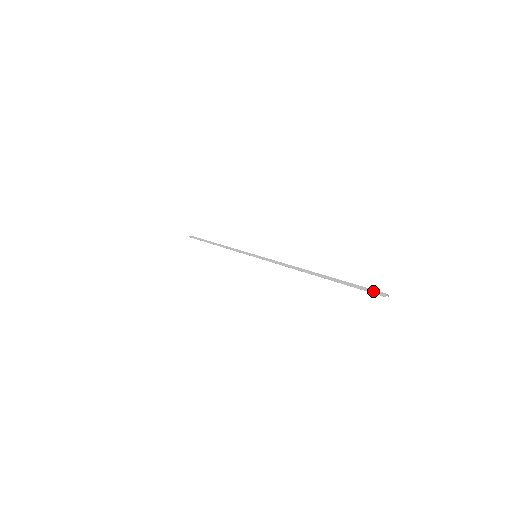
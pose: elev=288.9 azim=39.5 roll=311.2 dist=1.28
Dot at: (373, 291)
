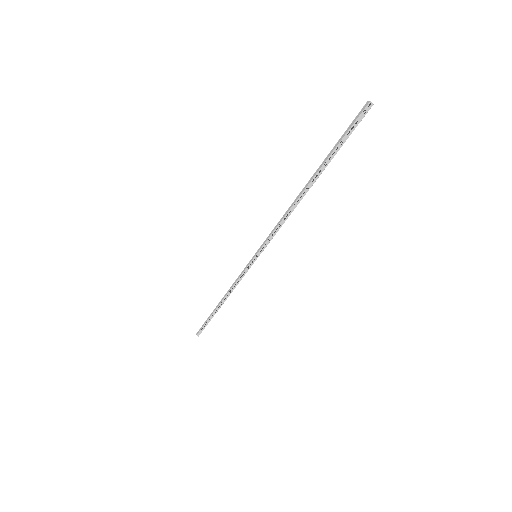
Dot at: (358, 115)
